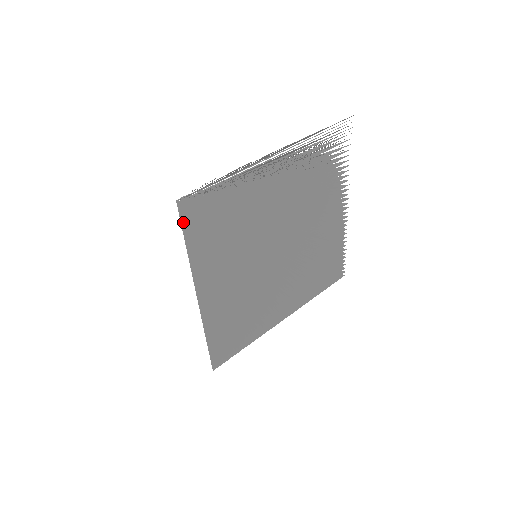
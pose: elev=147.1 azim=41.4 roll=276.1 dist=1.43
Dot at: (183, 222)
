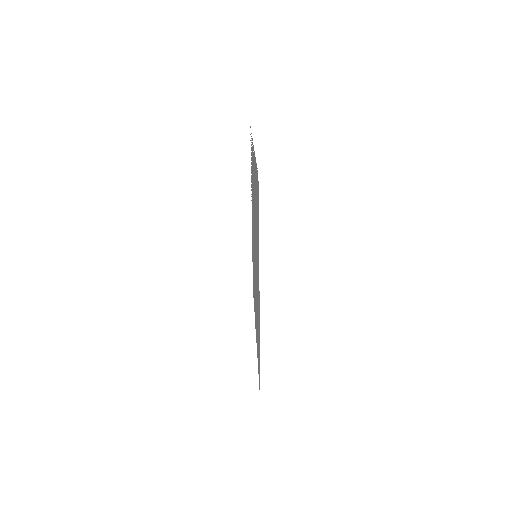
Dot at: (258, 206)
